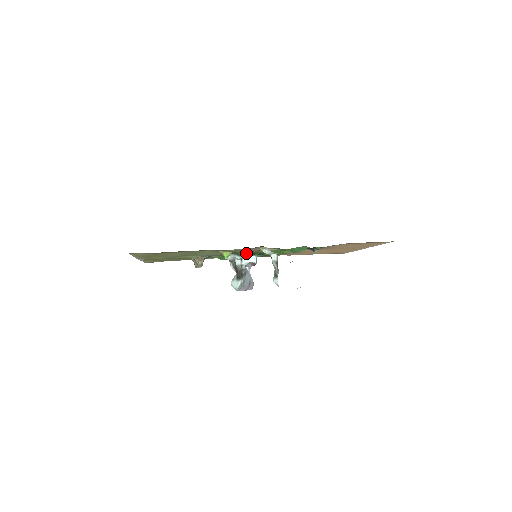
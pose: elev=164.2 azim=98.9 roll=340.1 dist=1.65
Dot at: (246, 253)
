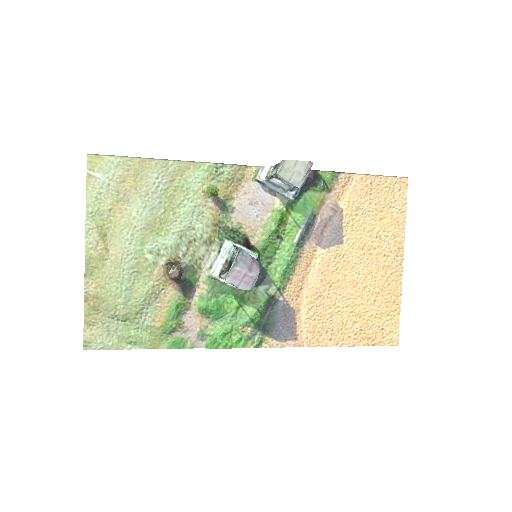
Dot at: (240, 238)
